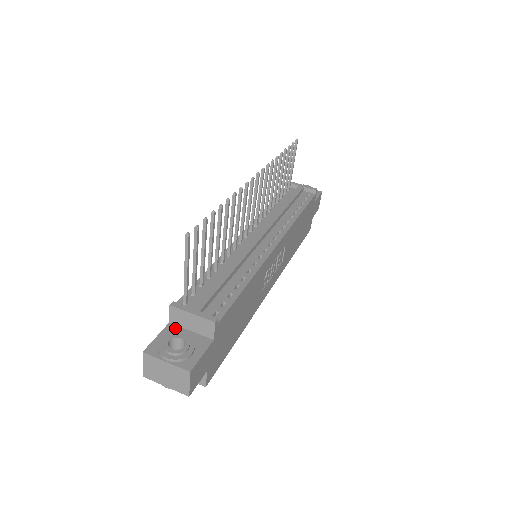
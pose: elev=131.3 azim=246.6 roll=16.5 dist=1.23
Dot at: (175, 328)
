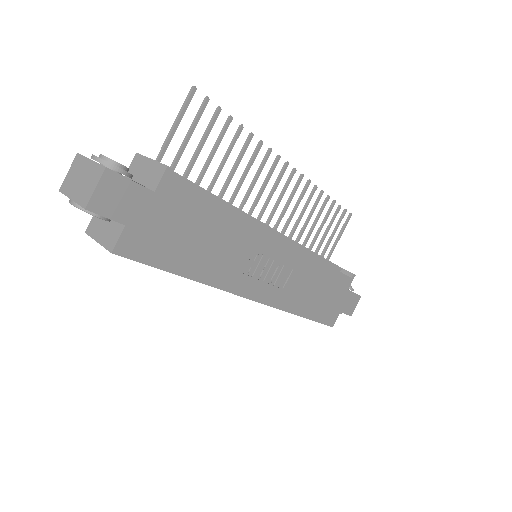
Dot at: occluded
